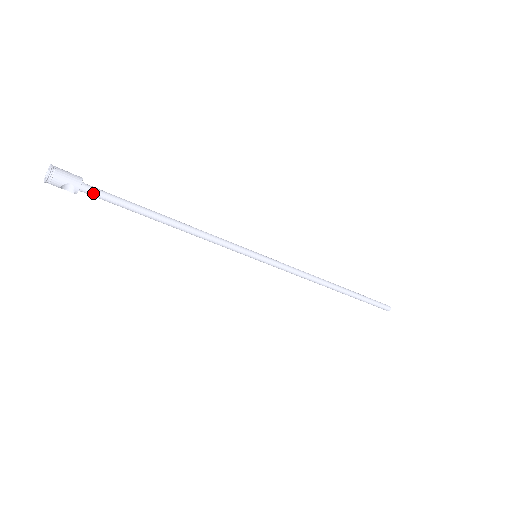
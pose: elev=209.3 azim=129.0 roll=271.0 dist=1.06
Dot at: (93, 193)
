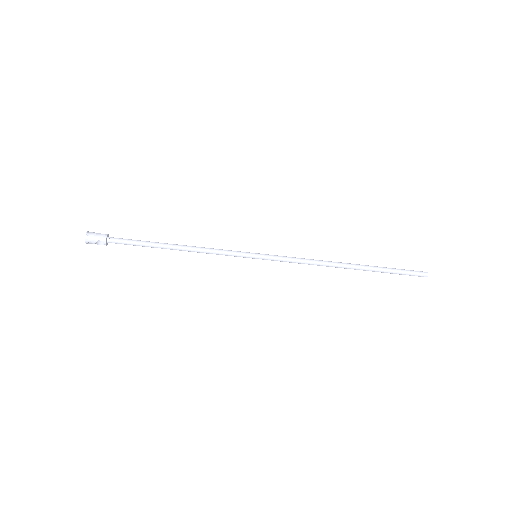
Dot at: (116, 242)
